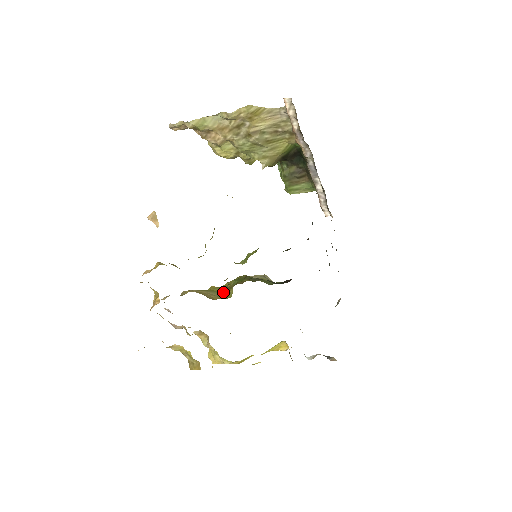
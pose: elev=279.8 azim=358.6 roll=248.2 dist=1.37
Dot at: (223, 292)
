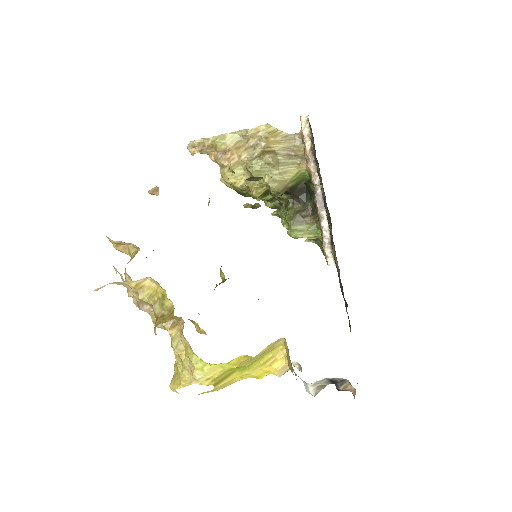
Dot at: occluded
